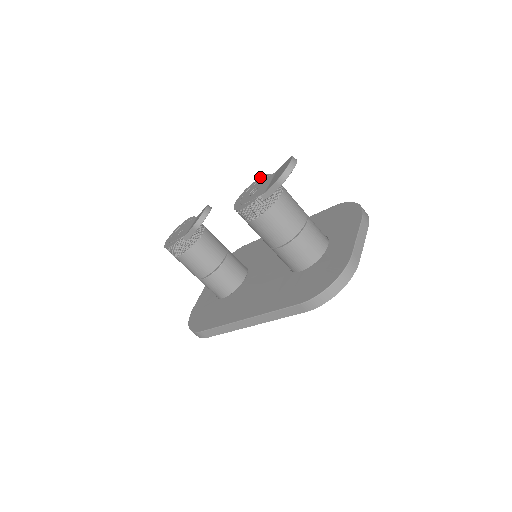
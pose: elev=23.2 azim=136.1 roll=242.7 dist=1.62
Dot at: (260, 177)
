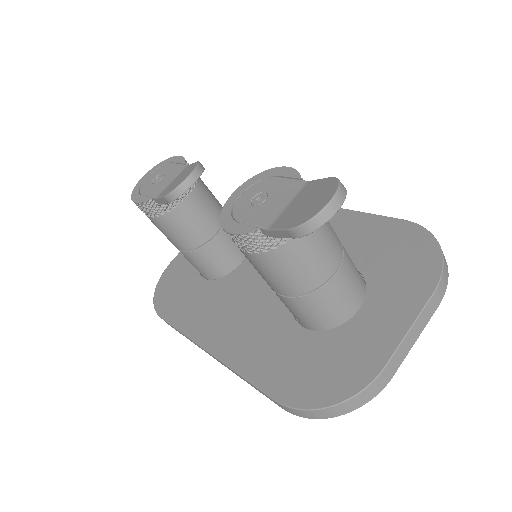
Dot at: occluded
